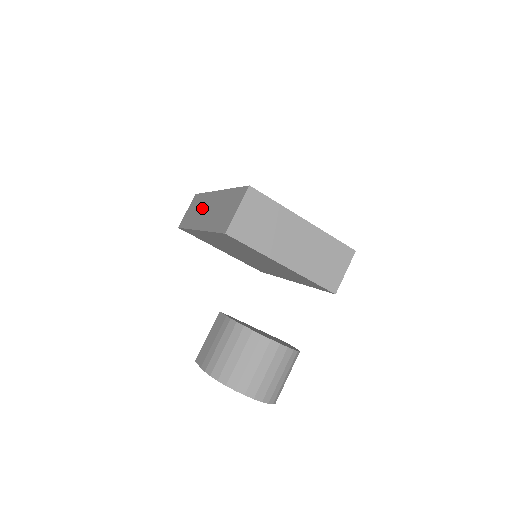
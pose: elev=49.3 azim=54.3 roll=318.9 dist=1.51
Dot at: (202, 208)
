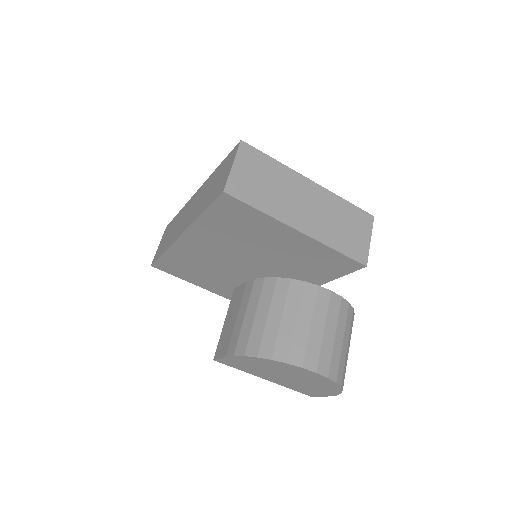
Dot at: (180, 220)
